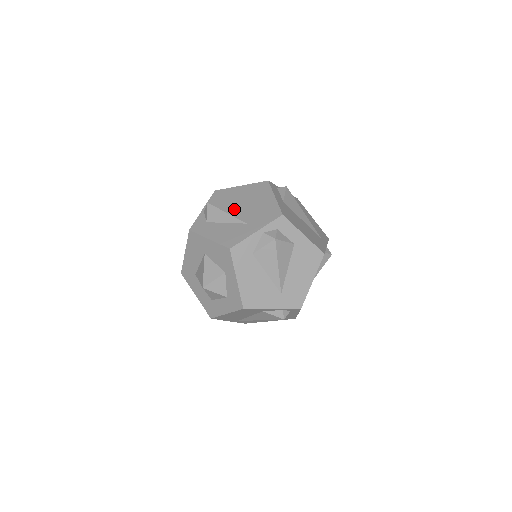
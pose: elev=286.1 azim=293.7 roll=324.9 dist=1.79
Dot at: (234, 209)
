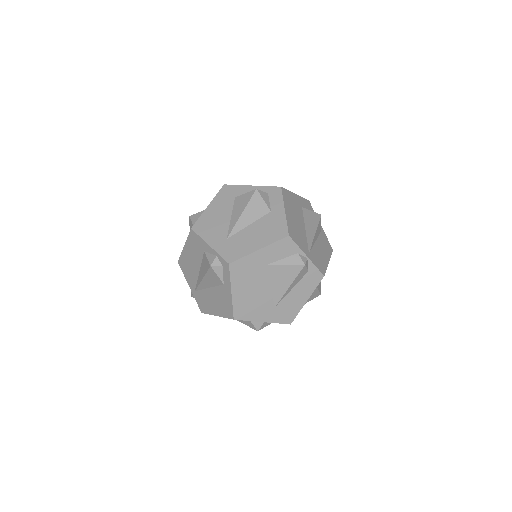
Dot at: occluded
